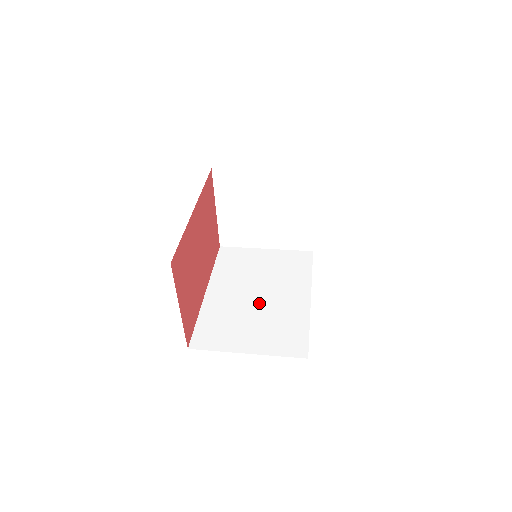
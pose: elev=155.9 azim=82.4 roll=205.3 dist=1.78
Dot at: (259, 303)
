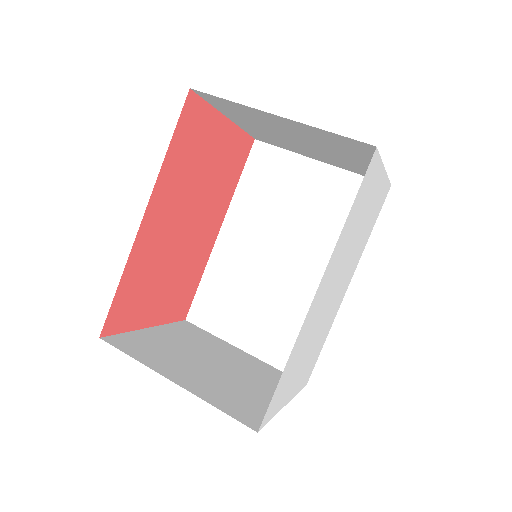
Dot at: (277, 275)
